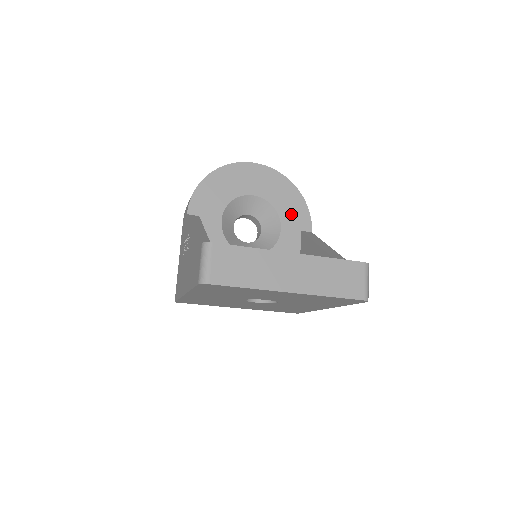
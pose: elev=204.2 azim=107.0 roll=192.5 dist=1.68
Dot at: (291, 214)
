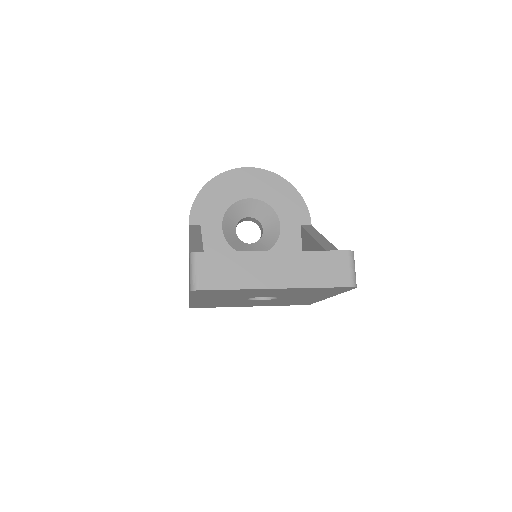
Dot at: (289, 211)
